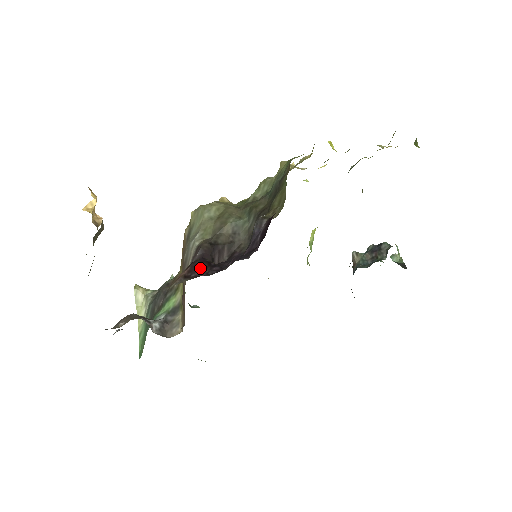
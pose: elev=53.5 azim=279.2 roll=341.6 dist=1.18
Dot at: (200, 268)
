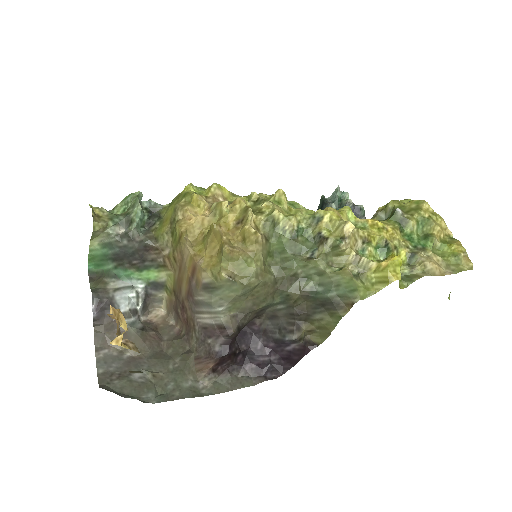
Dot at: (227, 362)
